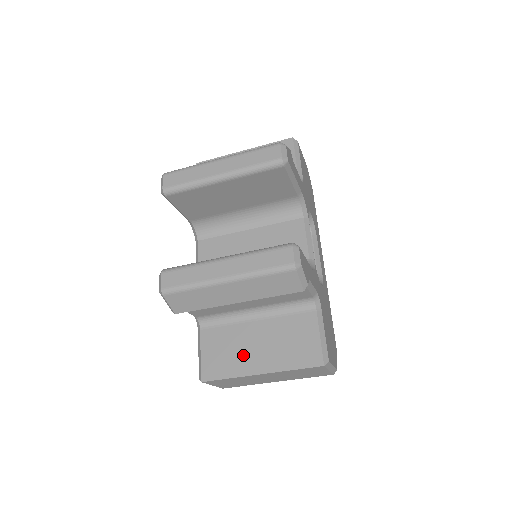
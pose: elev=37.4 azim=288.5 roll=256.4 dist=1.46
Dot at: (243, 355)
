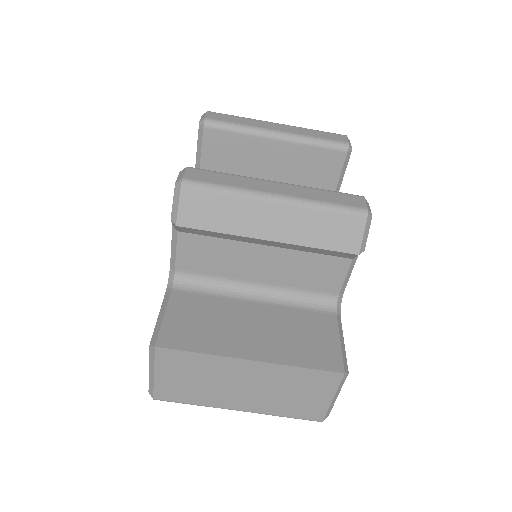
Dot at: (229, 332)
